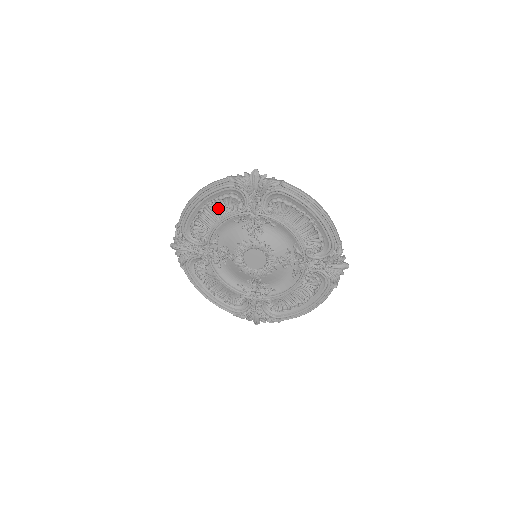
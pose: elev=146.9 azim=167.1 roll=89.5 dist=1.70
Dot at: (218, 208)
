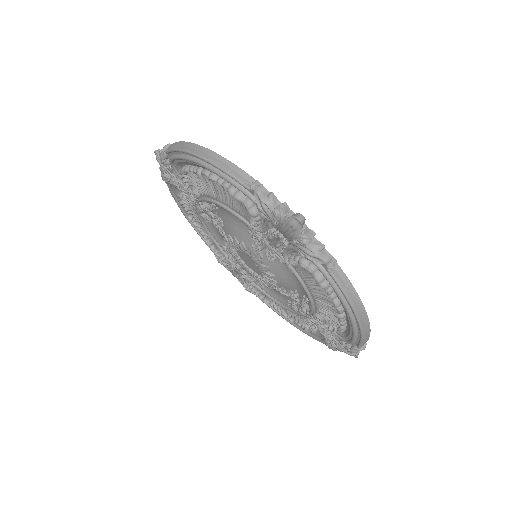
Dot at: (225, 191)
